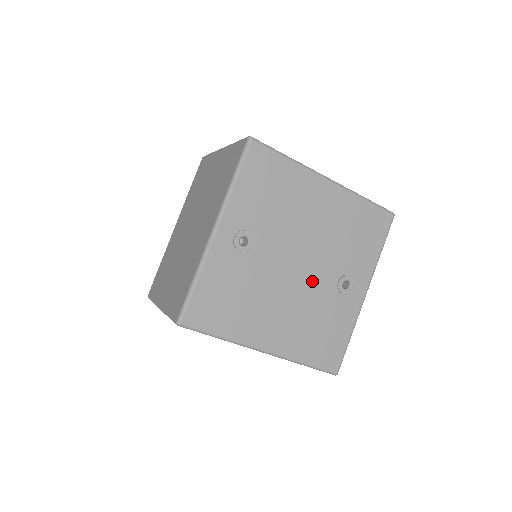
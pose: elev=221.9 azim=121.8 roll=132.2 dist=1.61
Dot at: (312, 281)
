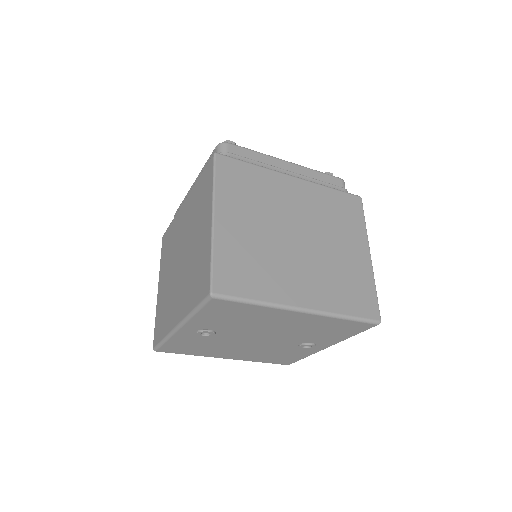
Dot at: (273, 344)
